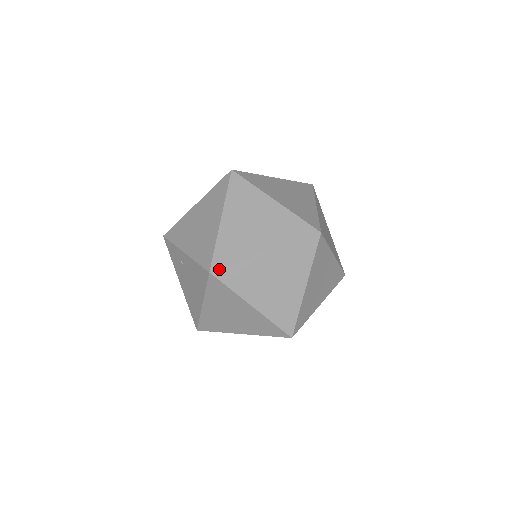
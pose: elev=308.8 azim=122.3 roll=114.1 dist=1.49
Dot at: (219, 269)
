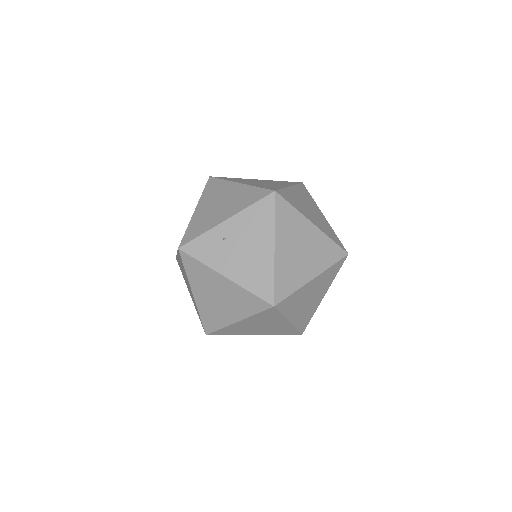
Dot at: (278, 190)
